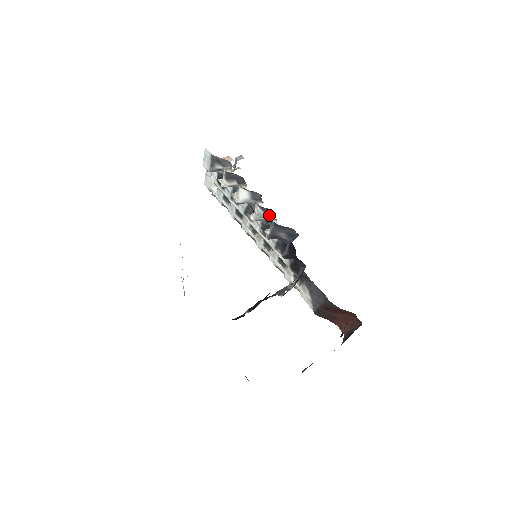
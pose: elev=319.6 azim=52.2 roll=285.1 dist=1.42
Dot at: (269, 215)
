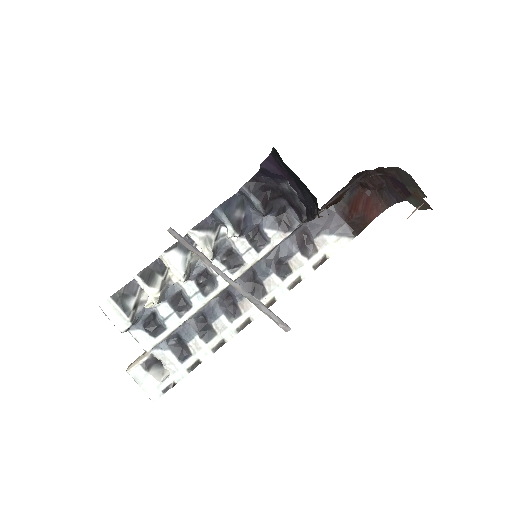
Dot at: (211, 228)
